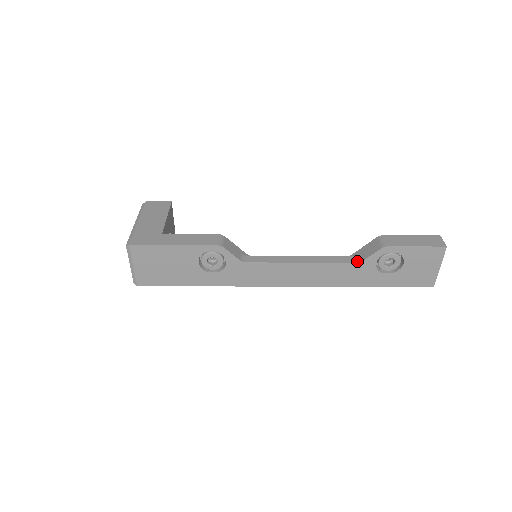
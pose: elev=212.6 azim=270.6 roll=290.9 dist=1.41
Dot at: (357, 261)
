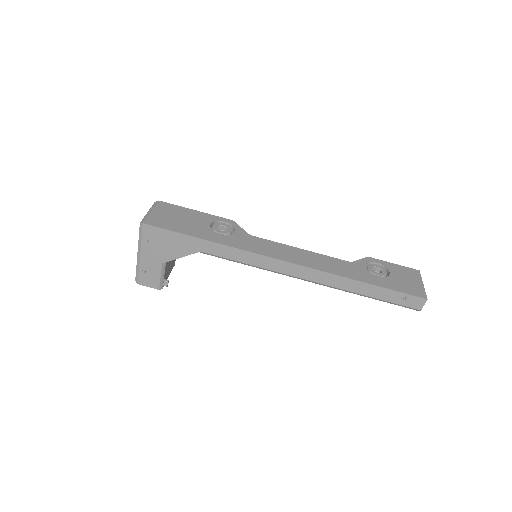
Dot at: (348, 263)
